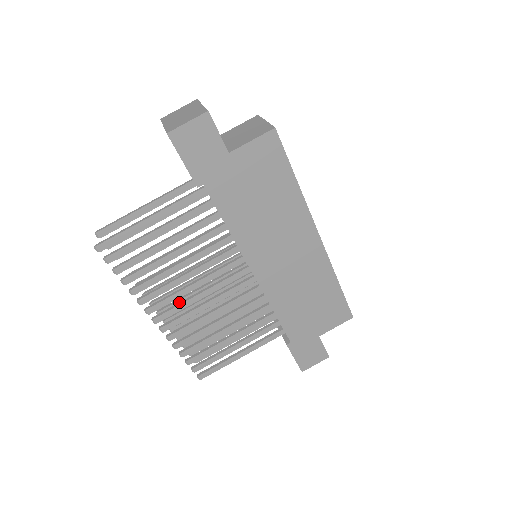
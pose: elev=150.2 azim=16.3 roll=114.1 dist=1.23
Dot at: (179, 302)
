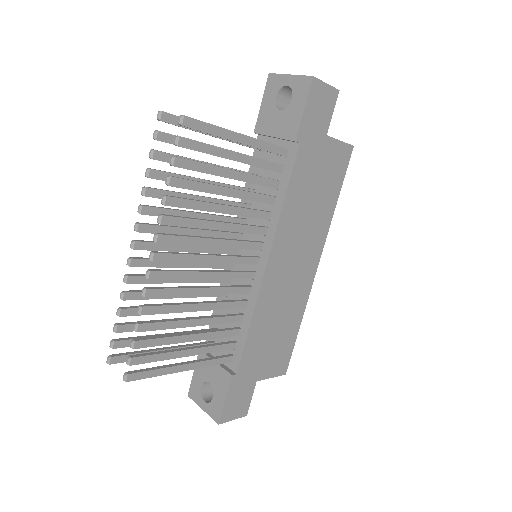
Dot at: occluded
